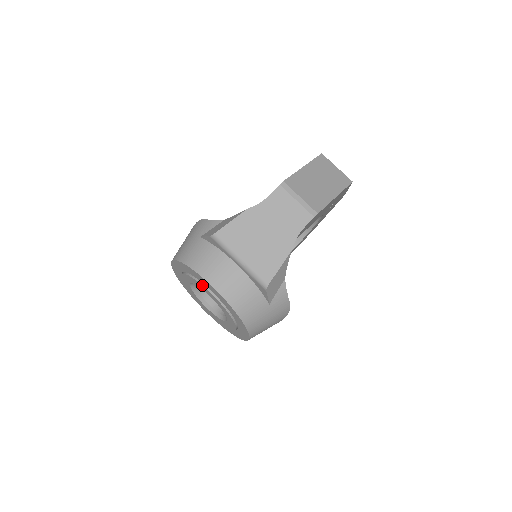
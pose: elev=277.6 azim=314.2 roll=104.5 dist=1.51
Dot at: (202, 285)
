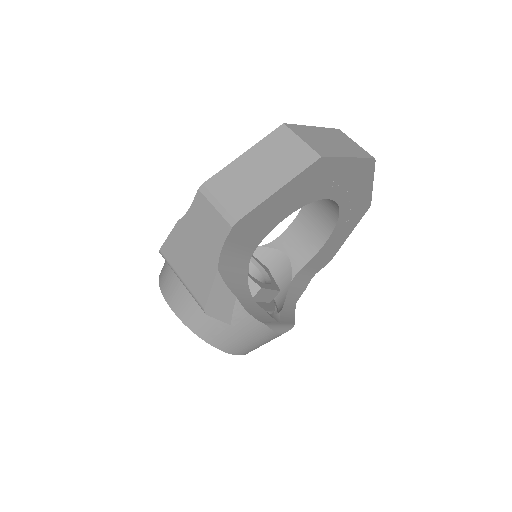
Dot at: occluded
